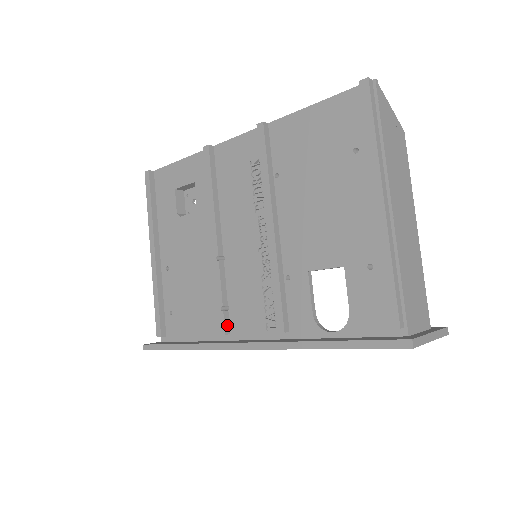
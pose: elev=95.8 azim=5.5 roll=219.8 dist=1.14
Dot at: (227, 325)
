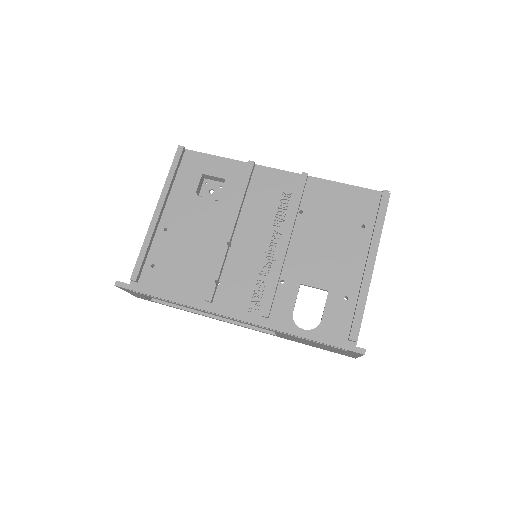
Dot at: (214, 295)
